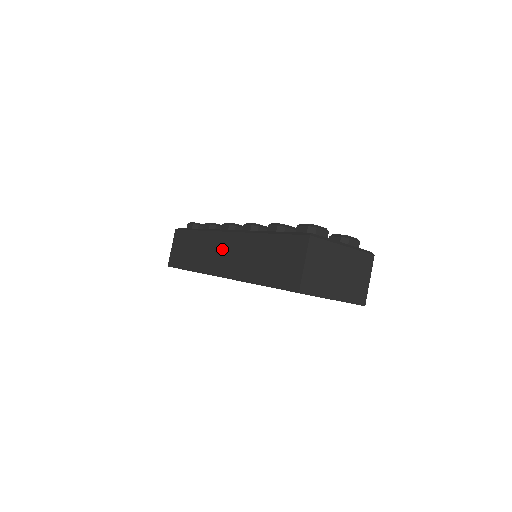
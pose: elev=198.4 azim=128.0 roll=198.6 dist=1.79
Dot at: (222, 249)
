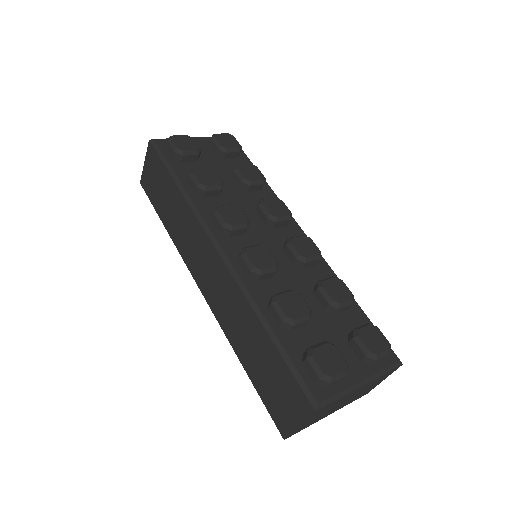
Dot at: (207, 264)
